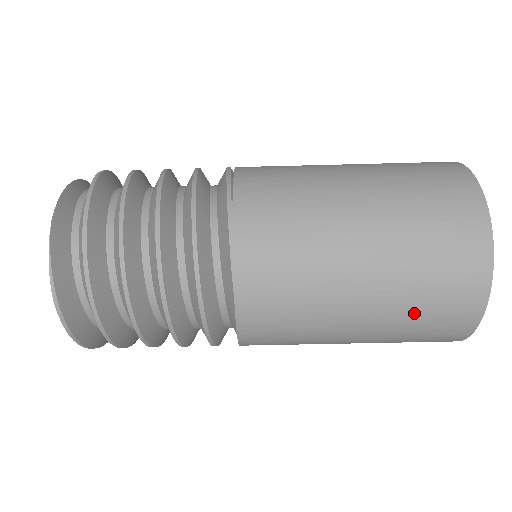
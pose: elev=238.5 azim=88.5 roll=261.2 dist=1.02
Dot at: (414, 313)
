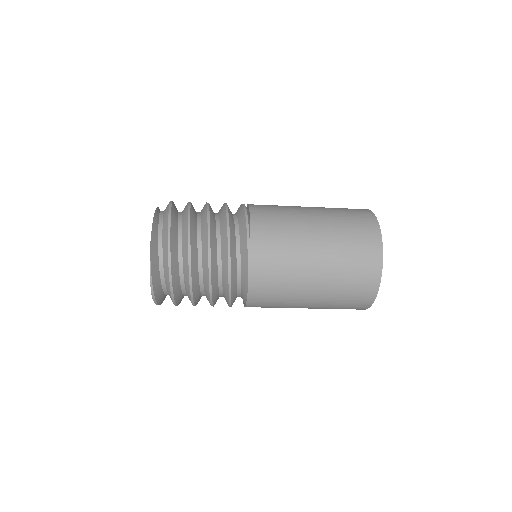
Dot at: (339, 301)
